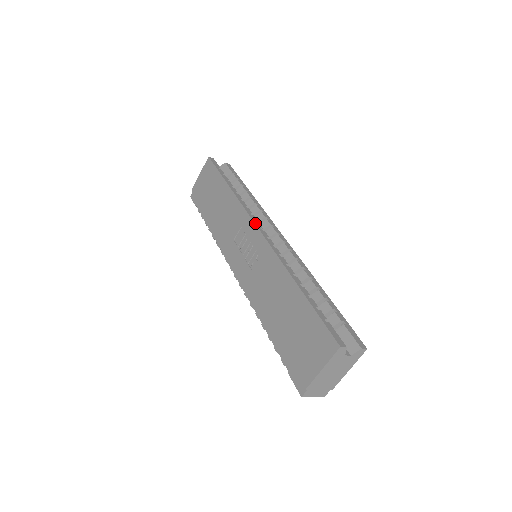
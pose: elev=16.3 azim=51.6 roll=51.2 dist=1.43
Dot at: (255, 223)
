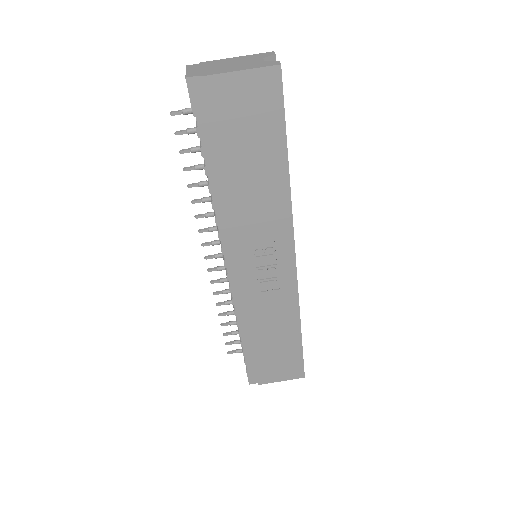
Dot at: occluded
